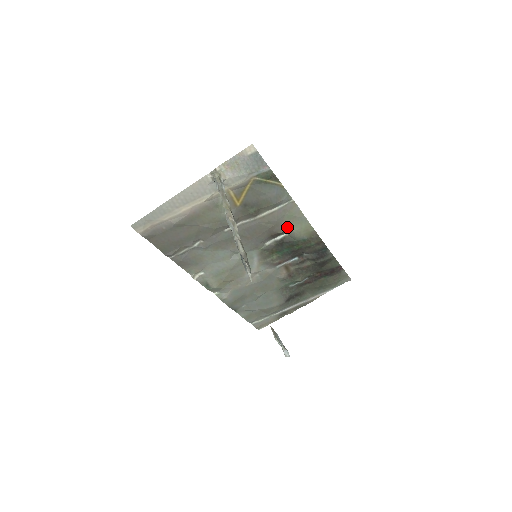
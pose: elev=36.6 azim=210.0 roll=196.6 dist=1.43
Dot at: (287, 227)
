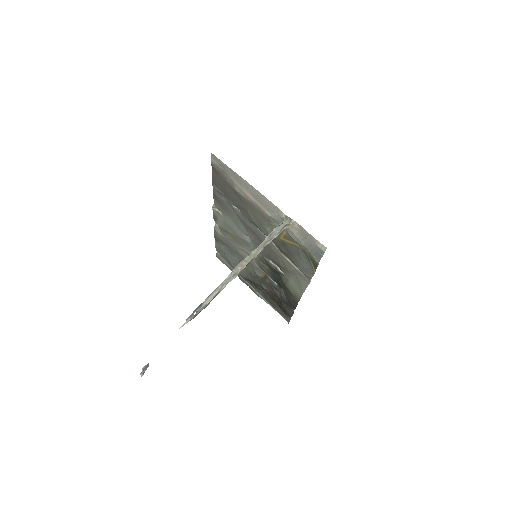
Dot at: (290, 277)
